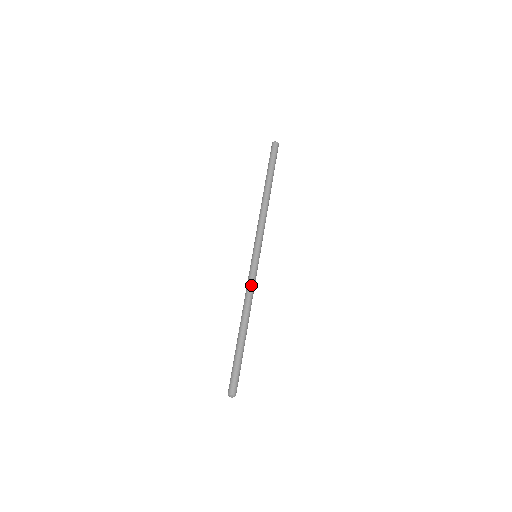
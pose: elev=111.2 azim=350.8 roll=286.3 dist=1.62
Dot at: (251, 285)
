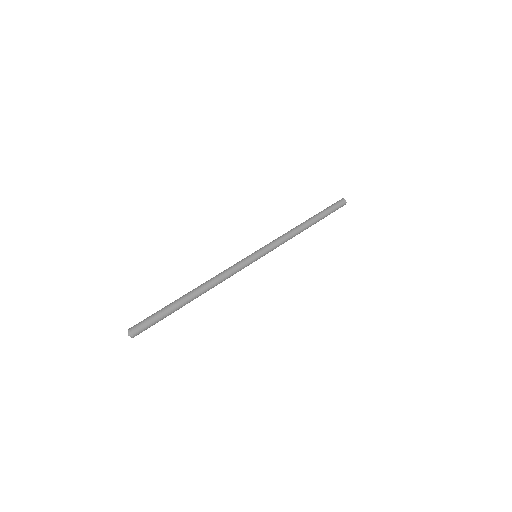
Dot at: (232, 270)
